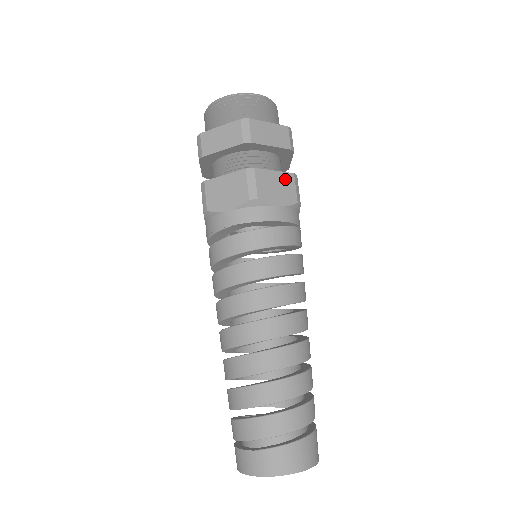
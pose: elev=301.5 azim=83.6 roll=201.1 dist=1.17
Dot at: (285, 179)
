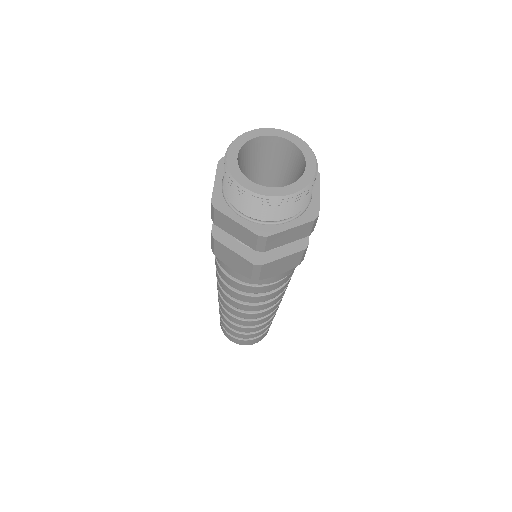
Dot at: (293, 257)
